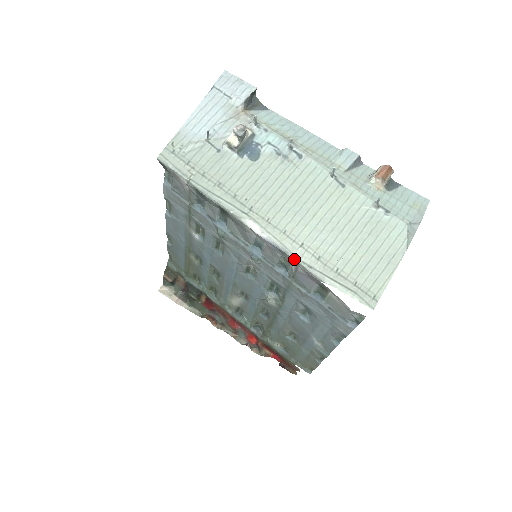
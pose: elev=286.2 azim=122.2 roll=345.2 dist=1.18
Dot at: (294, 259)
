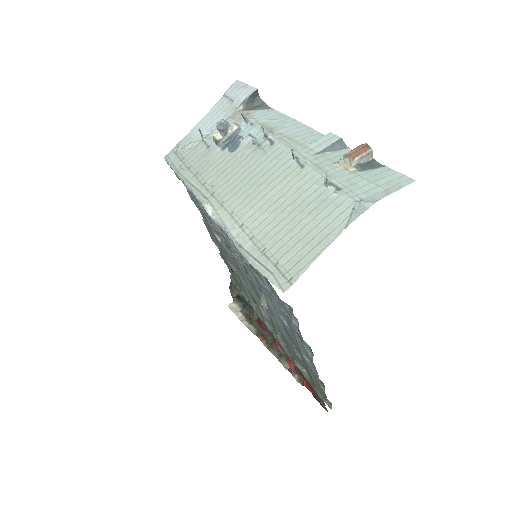
Dot at: (231, 239)
